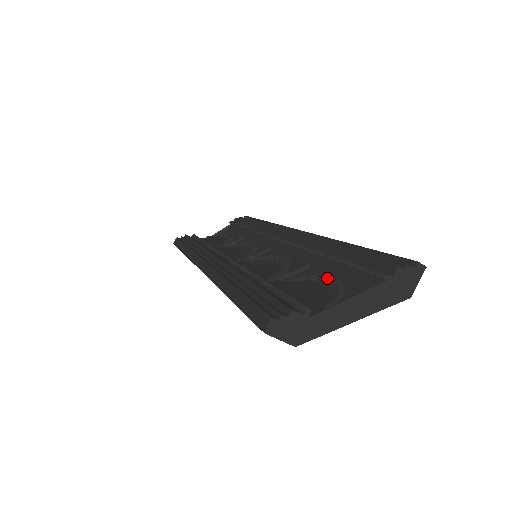
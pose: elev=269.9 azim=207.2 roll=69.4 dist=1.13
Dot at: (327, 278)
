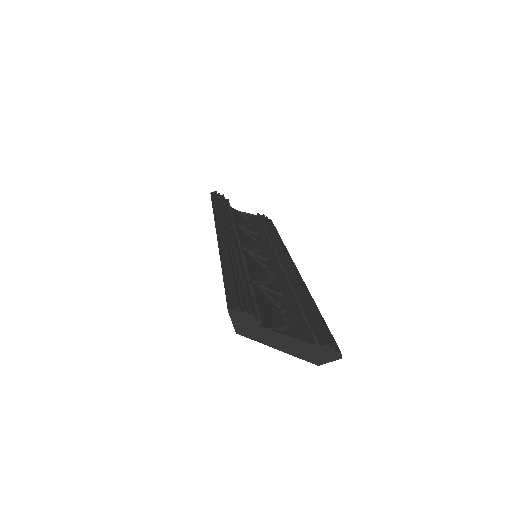
Dot at: (286, 312)
